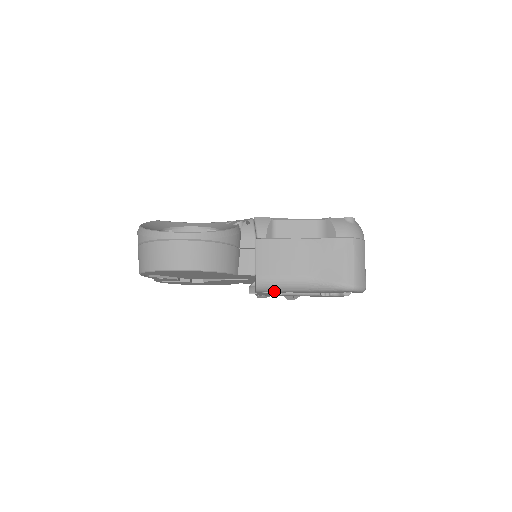
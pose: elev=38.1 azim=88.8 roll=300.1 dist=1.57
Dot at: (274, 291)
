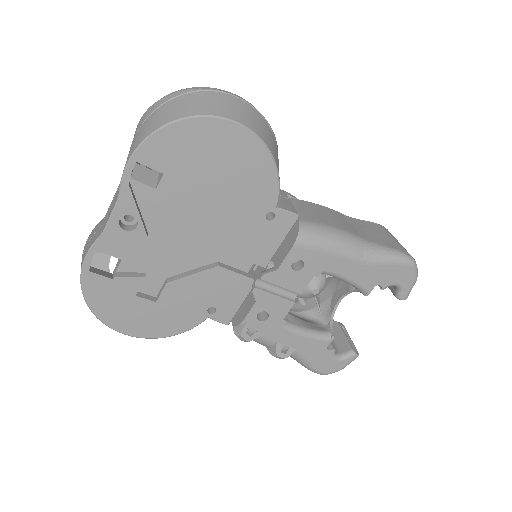
Dot at: (319, 249)
